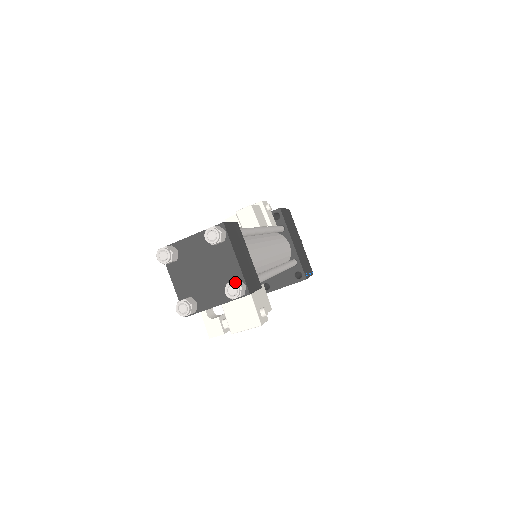
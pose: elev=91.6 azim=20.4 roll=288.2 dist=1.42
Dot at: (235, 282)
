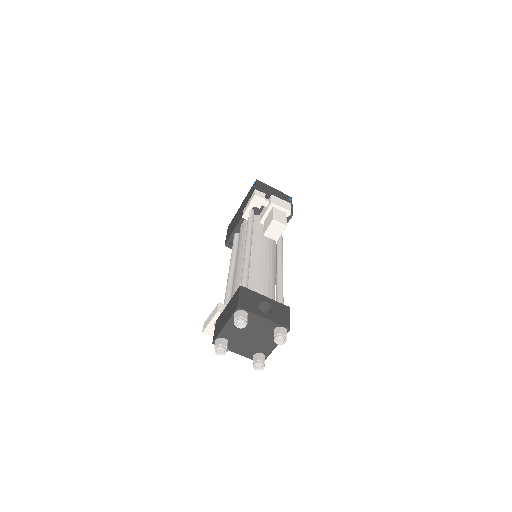
Dot at: occluded
